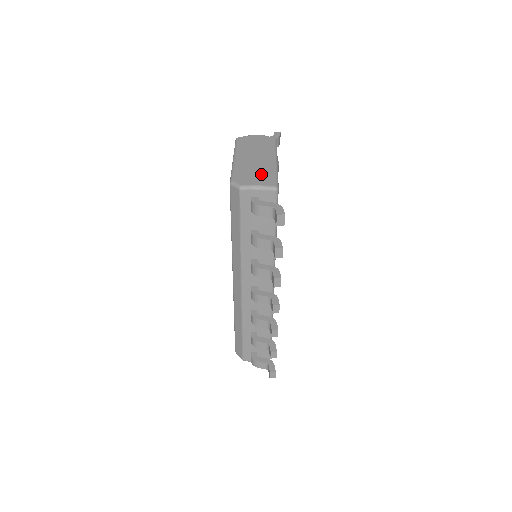
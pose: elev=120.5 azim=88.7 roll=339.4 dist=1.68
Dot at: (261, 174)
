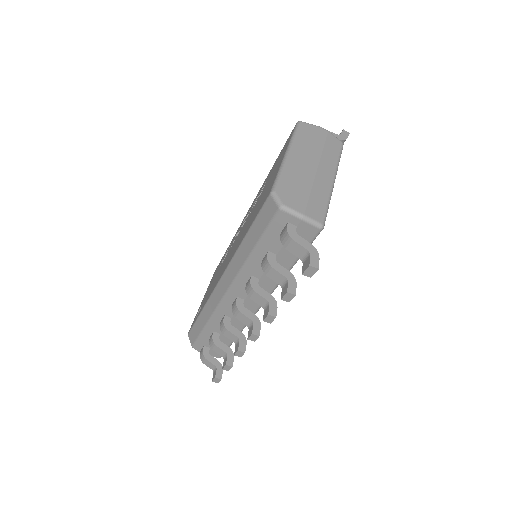
Dot at: (311, 197)
